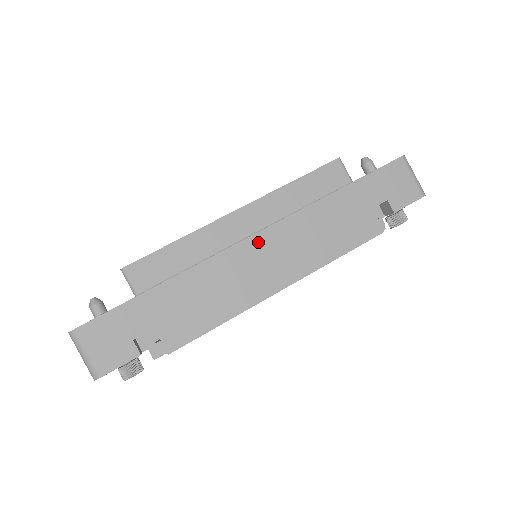
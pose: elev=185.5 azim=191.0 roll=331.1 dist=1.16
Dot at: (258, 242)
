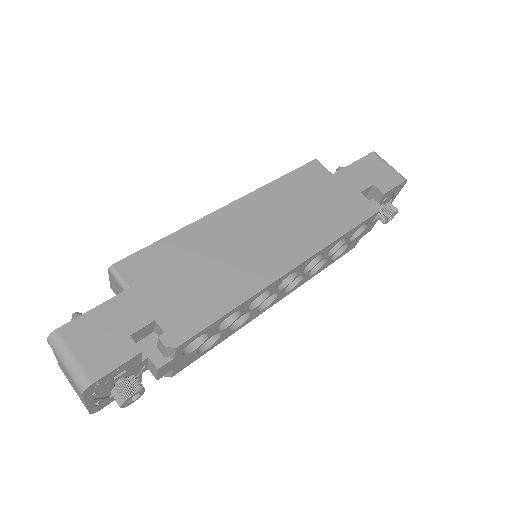
Dot at: (256, 227)
